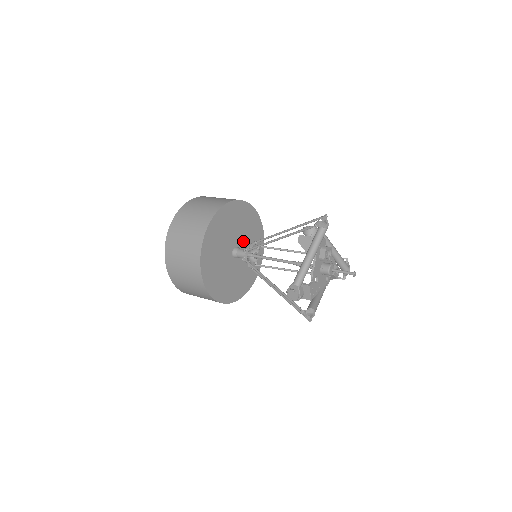
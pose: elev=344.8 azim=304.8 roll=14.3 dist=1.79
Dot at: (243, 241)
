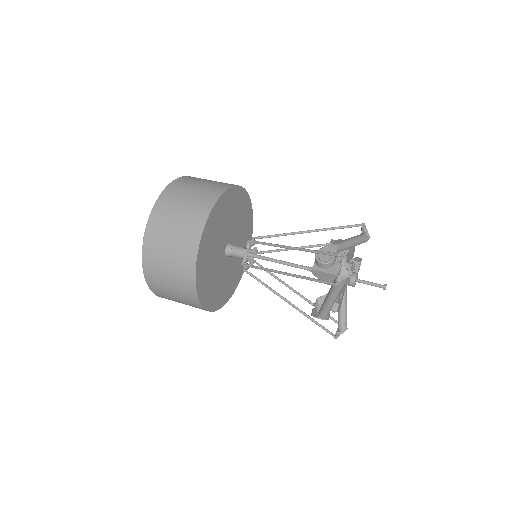
Dot at: (230, 230)
